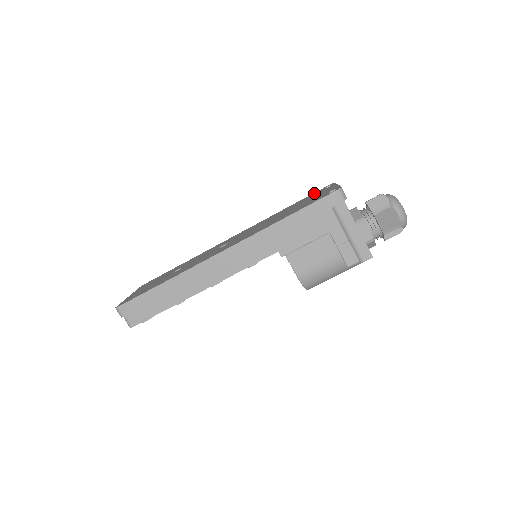
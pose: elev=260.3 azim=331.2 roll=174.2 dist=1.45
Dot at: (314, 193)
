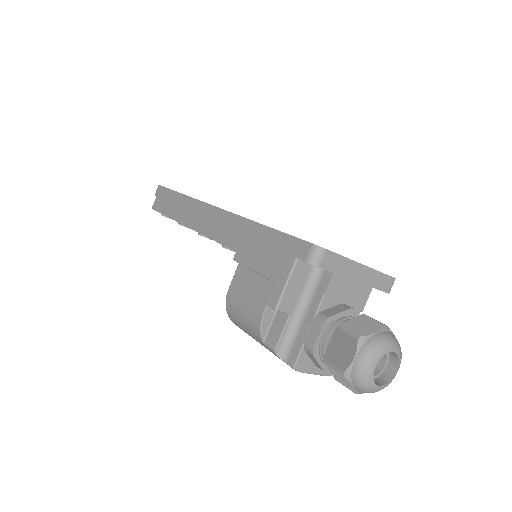
Dot at: occluded
